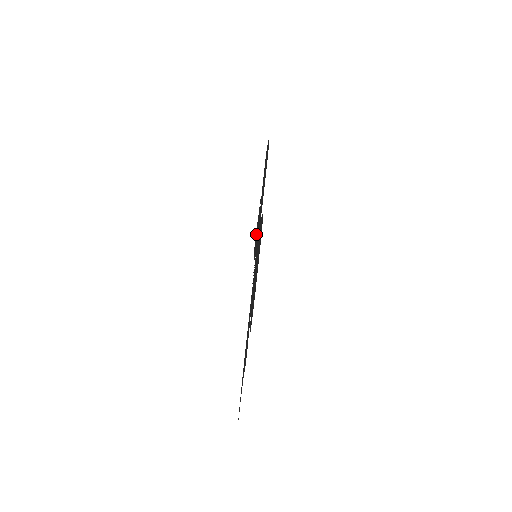
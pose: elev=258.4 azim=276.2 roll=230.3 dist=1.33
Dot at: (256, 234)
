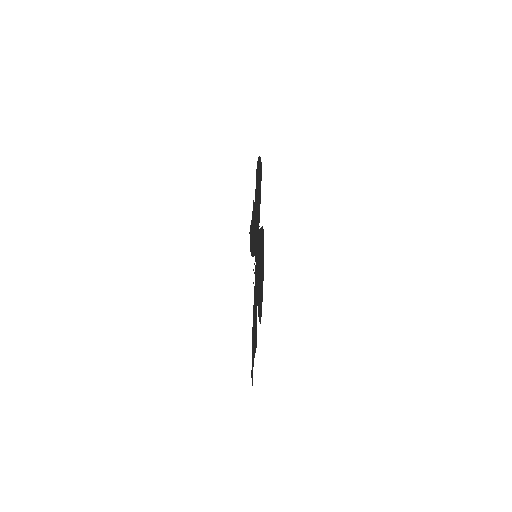
Dot at: occluded
